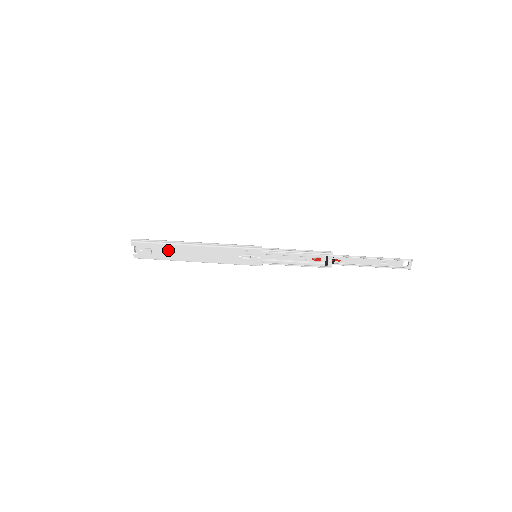
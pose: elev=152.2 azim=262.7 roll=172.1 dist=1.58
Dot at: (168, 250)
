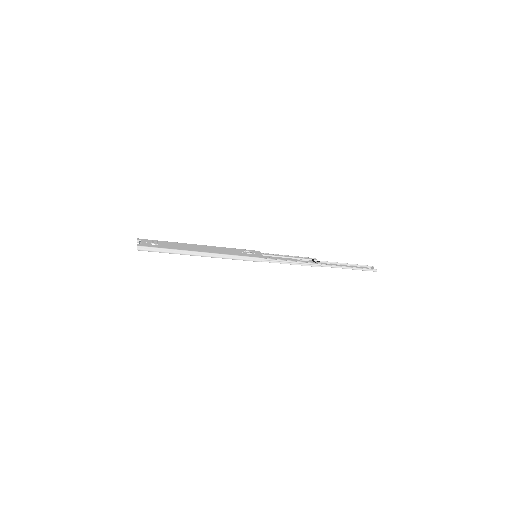
Dot at: (175, 245)
